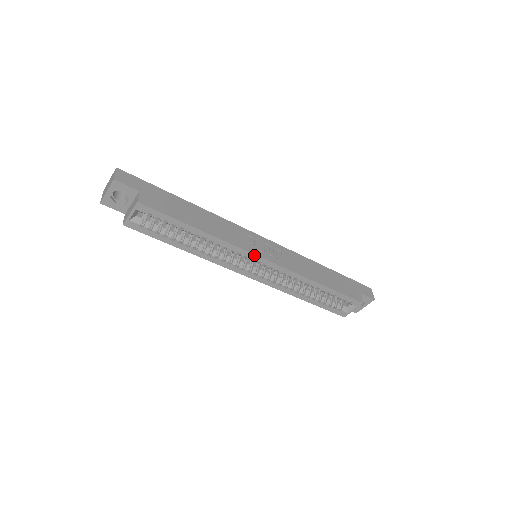
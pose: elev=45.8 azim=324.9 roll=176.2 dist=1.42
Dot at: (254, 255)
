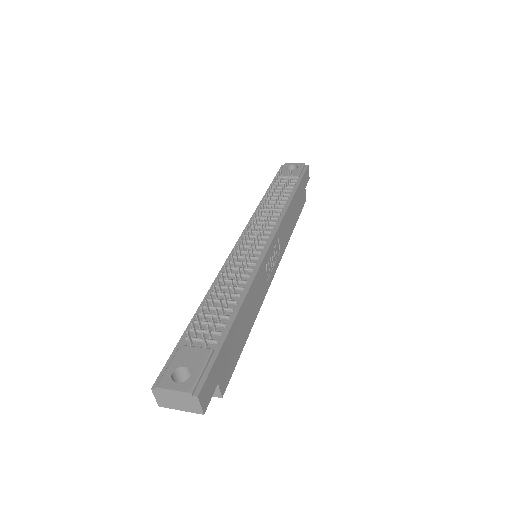
Dot at: (270, 282)
